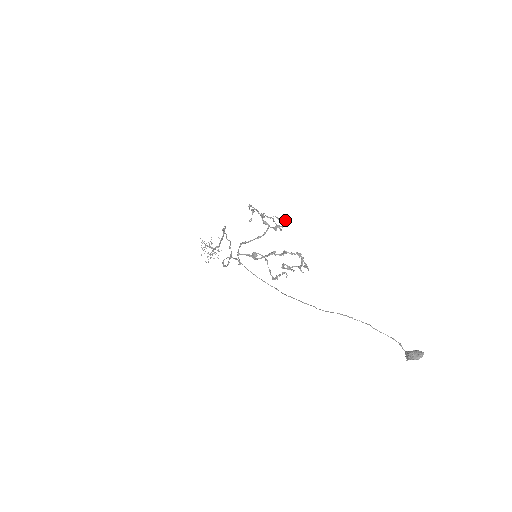
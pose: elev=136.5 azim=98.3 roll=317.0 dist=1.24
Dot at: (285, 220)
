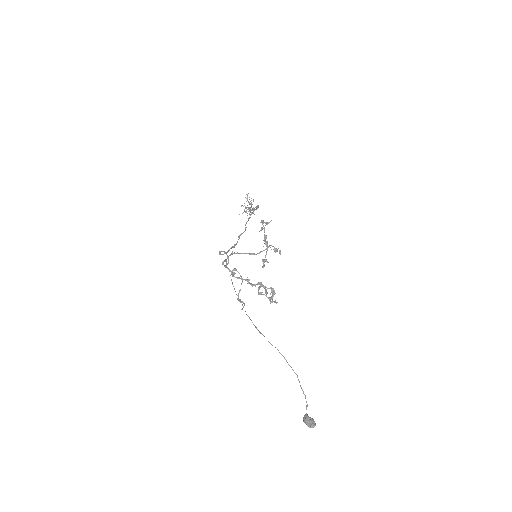
Dot at: occluded
